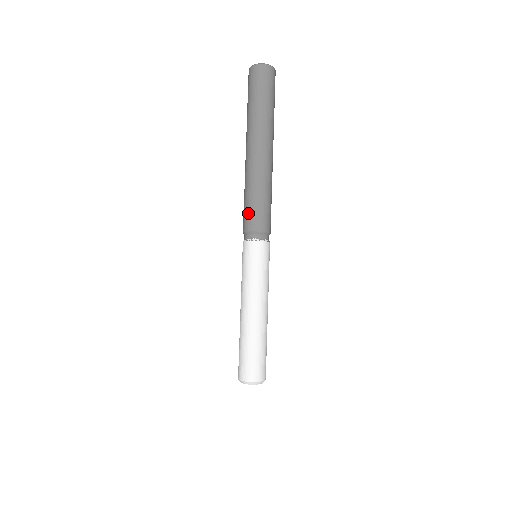
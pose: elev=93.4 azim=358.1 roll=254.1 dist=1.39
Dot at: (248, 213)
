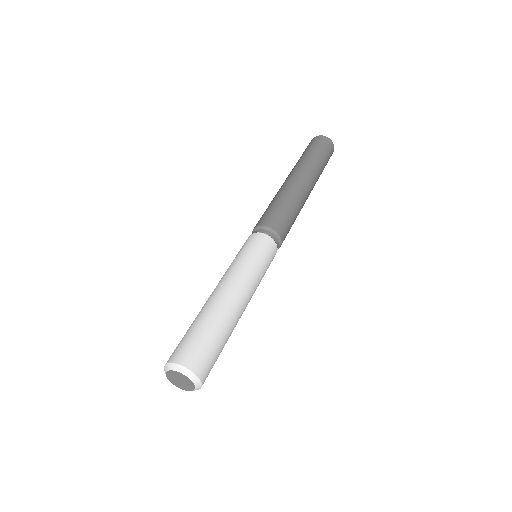
Dot at: (274, 214)
